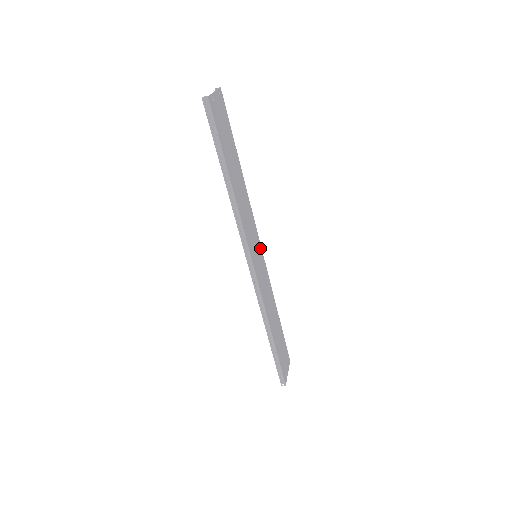
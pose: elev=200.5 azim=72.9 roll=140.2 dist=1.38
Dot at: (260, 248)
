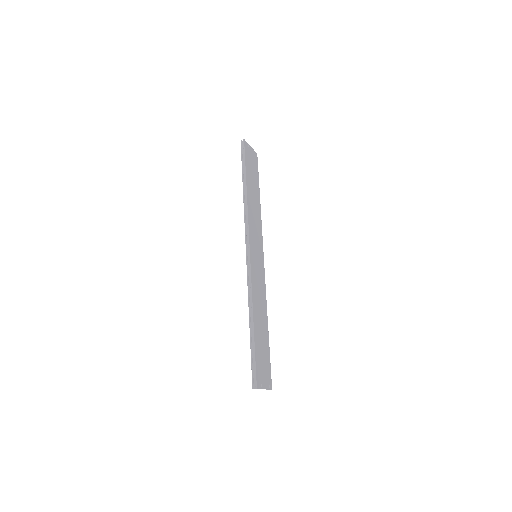
Dot at: (262, 259)
